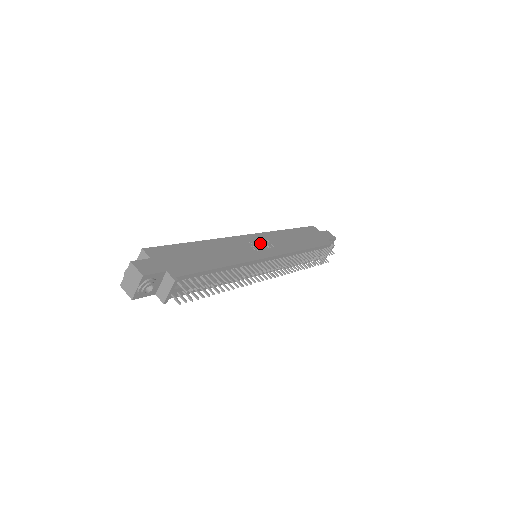
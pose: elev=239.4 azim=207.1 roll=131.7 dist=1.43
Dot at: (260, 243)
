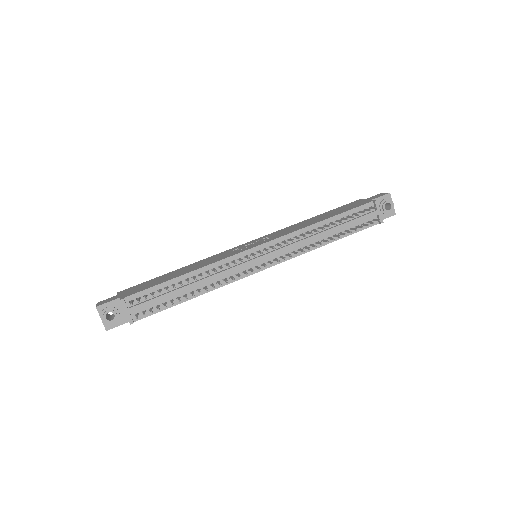
Dot at: (254, 243)
